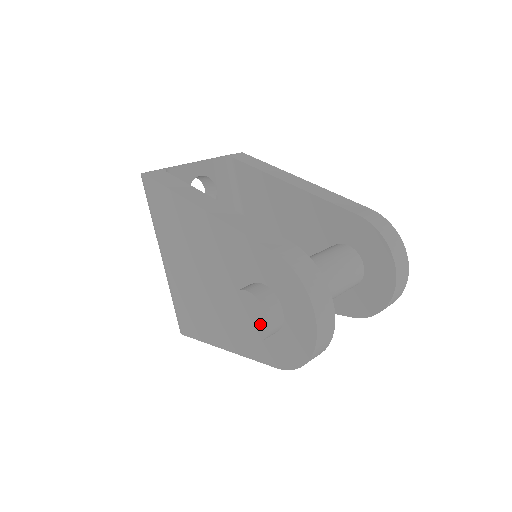
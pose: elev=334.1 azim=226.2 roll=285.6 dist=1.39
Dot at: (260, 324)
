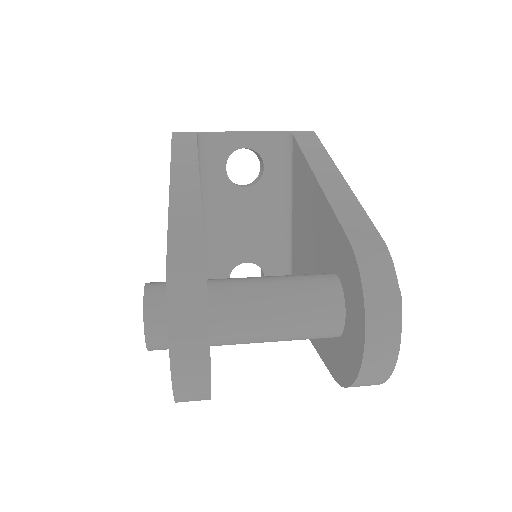
Dot at: occluded
